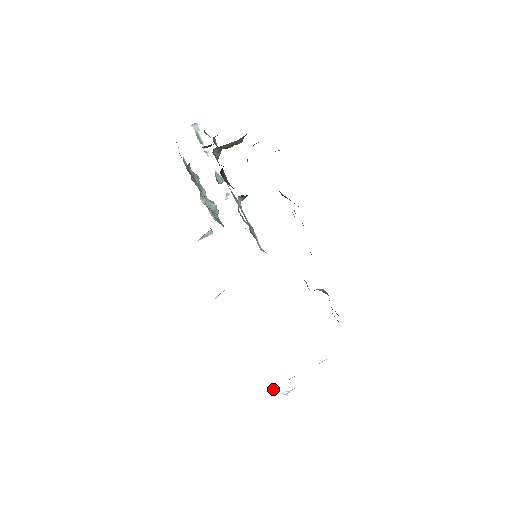
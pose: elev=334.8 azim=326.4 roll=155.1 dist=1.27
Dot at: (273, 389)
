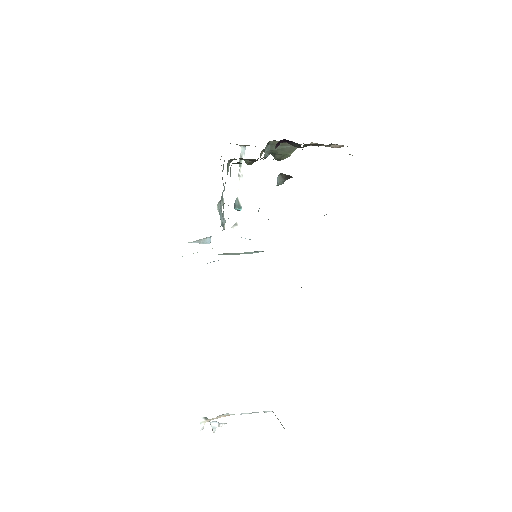
Dot at: (201, 418)
